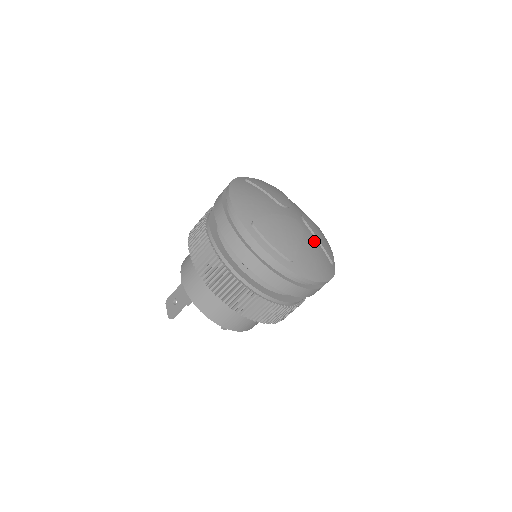
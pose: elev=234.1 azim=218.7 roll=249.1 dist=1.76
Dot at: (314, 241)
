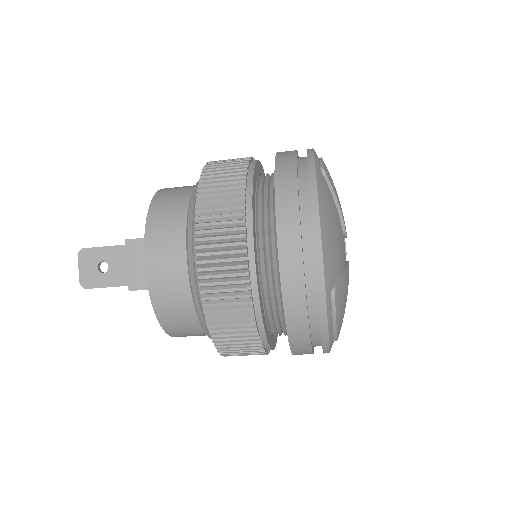
Dot at: occluded
